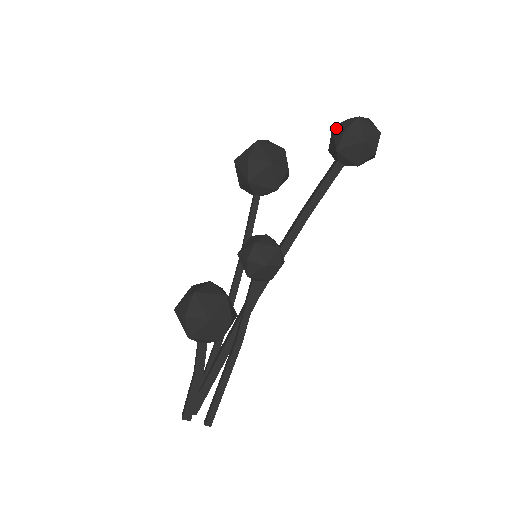
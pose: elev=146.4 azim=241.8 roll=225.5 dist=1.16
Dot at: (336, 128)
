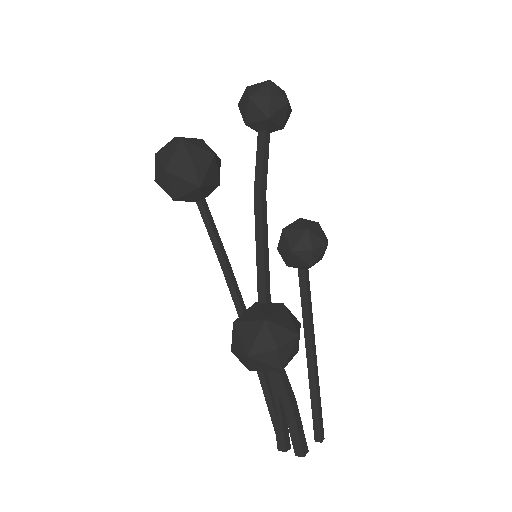
Dot at: (256, 97)
